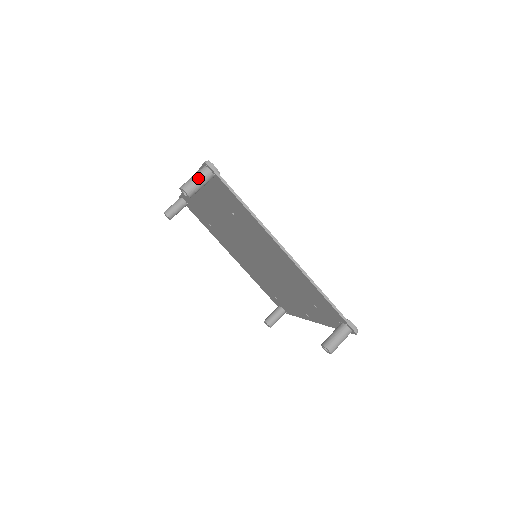
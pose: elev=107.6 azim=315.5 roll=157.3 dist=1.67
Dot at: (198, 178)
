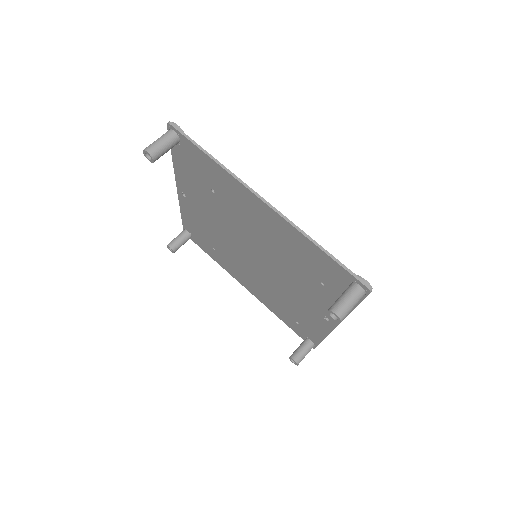
Dot at: (161, 139)
